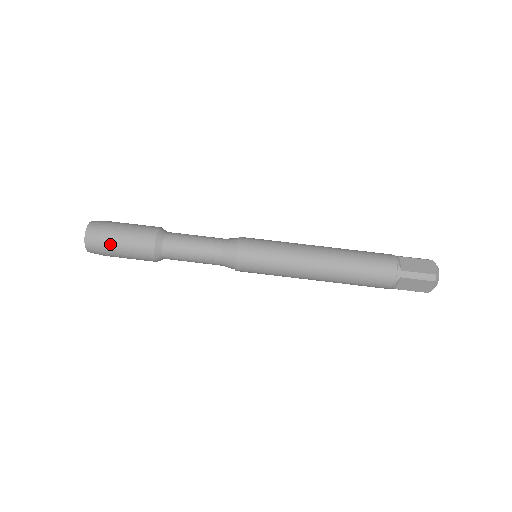
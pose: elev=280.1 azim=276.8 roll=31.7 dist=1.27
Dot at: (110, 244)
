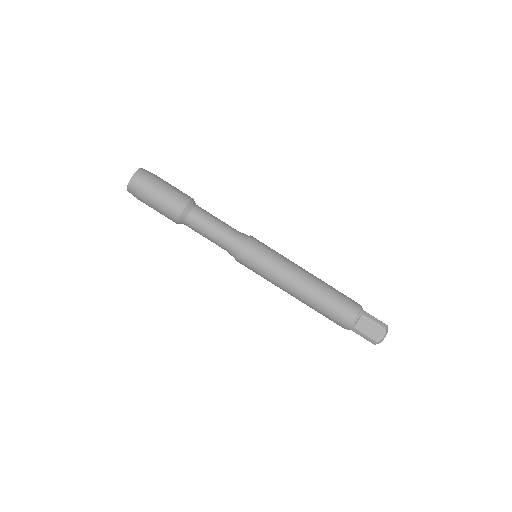
Dot at: (145, 202)
